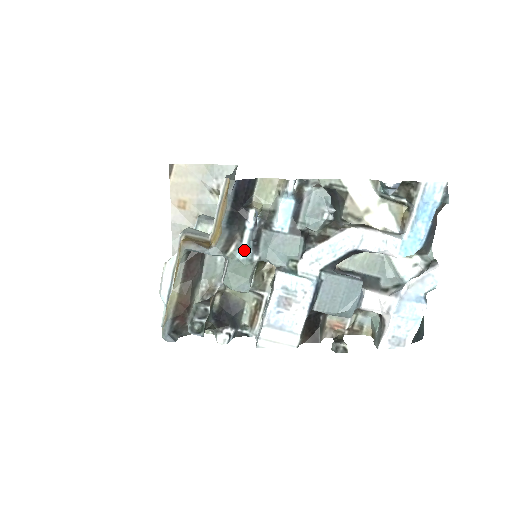
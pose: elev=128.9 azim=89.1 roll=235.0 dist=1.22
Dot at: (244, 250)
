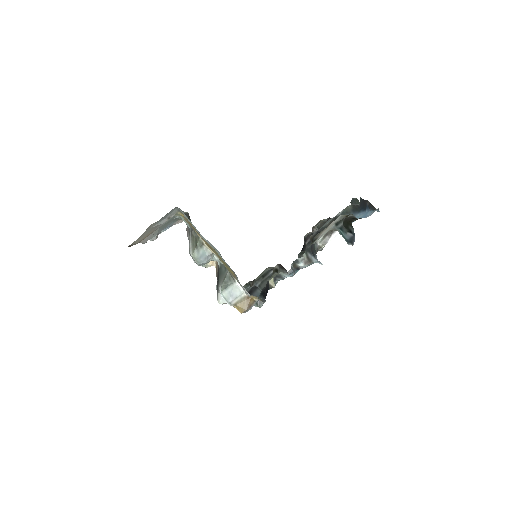
Dot at: occluded
